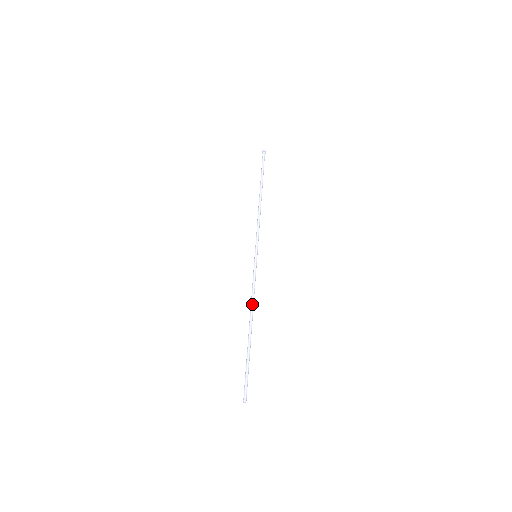
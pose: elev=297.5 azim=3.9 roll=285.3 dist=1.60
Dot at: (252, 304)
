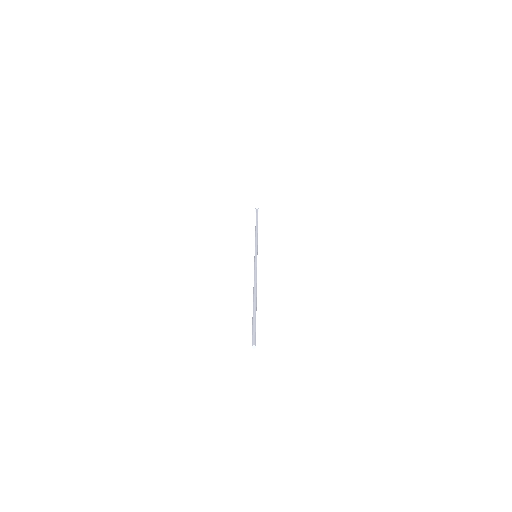
Dot at: (256, 281)
